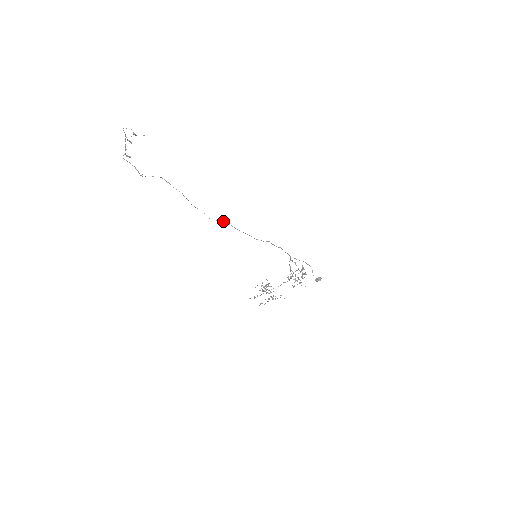
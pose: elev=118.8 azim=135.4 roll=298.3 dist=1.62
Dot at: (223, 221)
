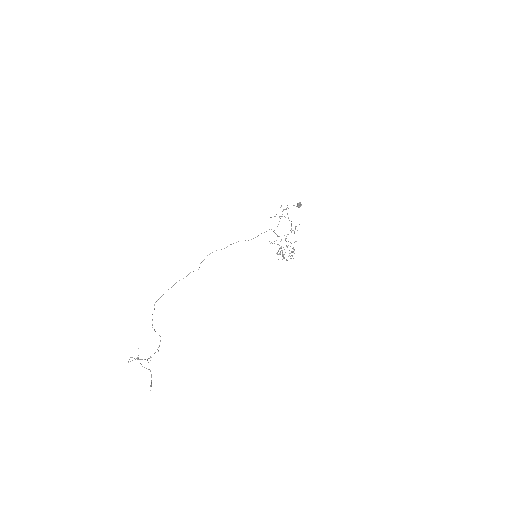
Dot at: occluded
